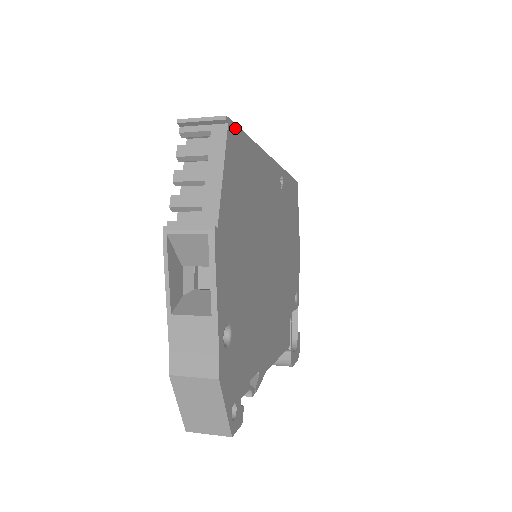
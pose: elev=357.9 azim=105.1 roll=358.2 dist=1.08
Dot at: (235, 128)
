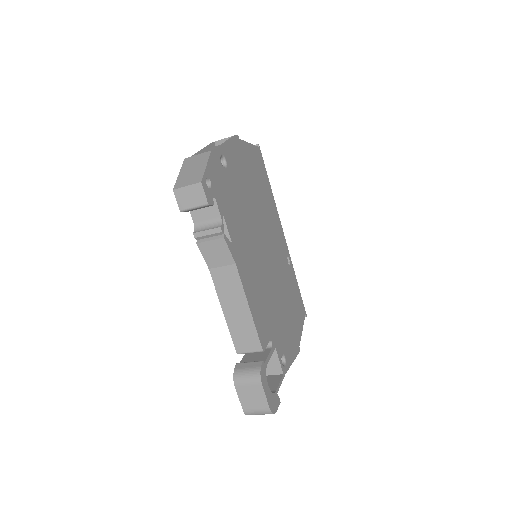
Dot at: (262, 158)
